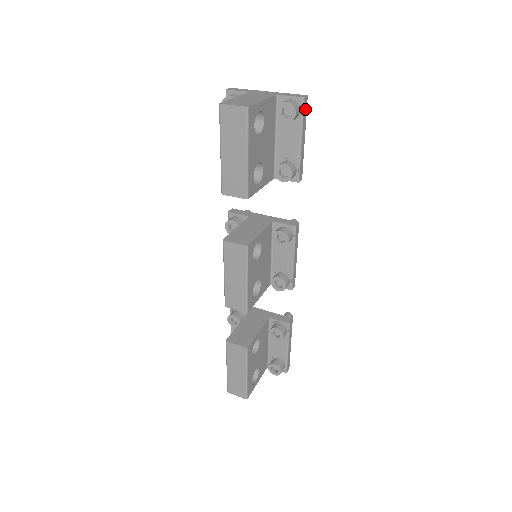
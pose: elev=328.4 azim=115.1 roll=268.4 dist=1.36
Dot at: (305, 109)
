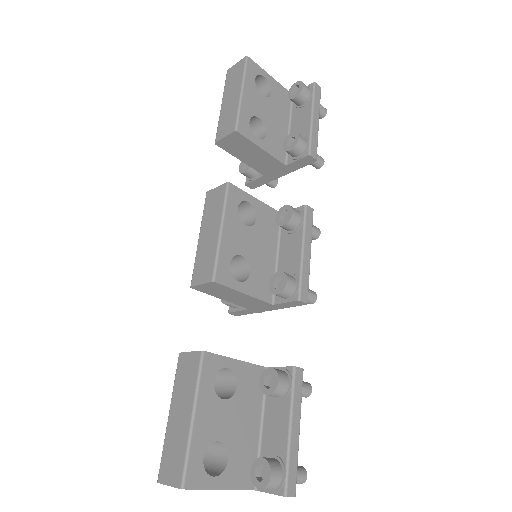
Dot at: (317, 95)
